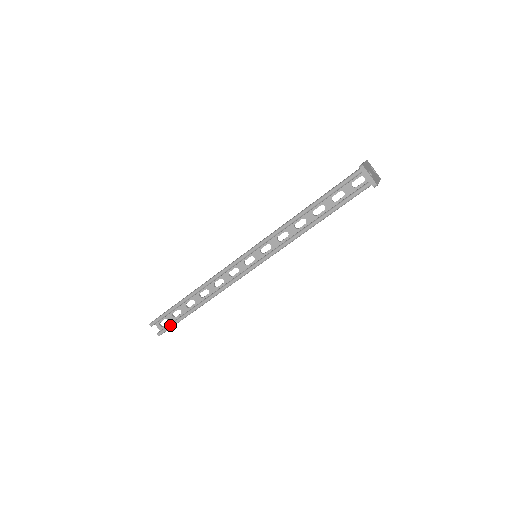
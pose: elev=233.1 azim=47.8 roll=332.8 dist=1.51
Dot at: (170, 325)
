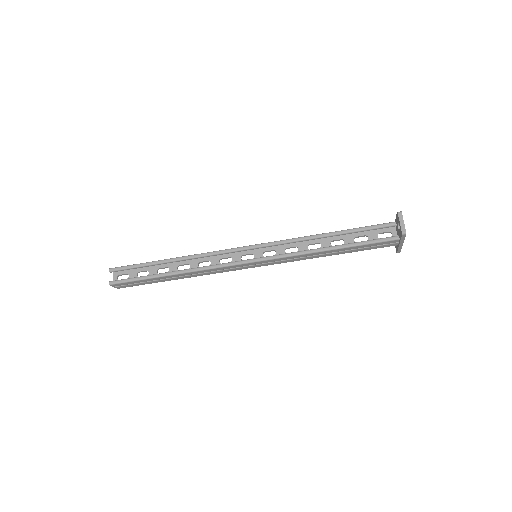
Dot at: (130, 279)
